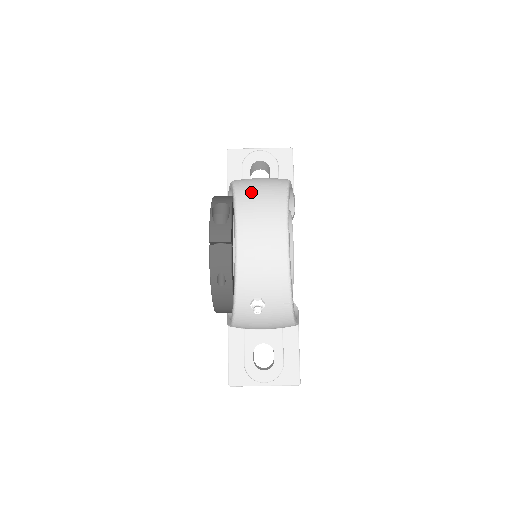
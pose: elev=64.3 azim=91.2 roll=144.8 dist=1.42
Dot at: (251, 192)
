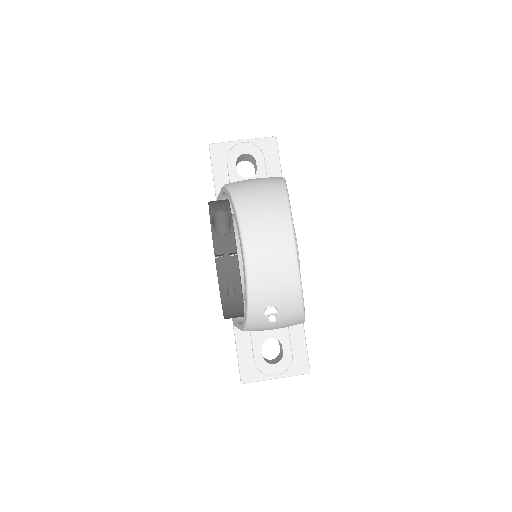
Dot at: (251, 199)
